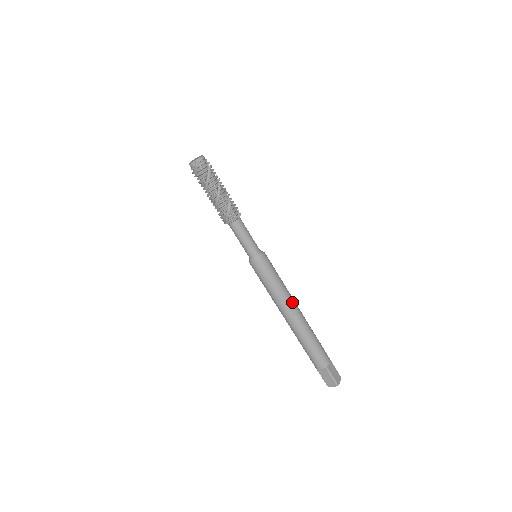
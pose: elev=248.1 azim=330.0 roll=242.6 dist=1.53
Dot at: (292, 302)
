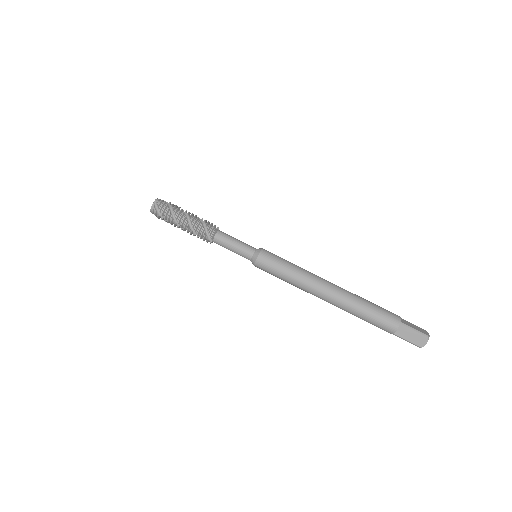
Dot at: (318, 277)
